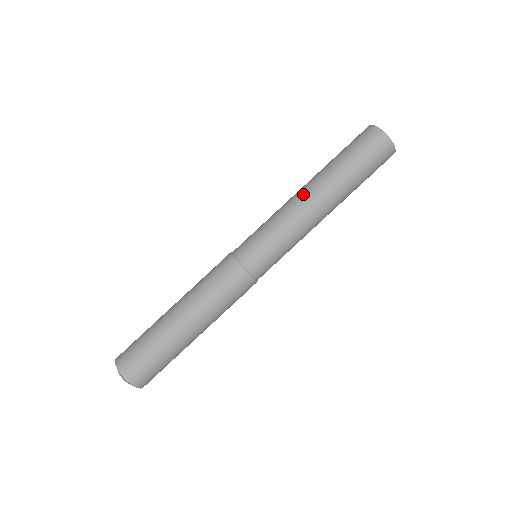
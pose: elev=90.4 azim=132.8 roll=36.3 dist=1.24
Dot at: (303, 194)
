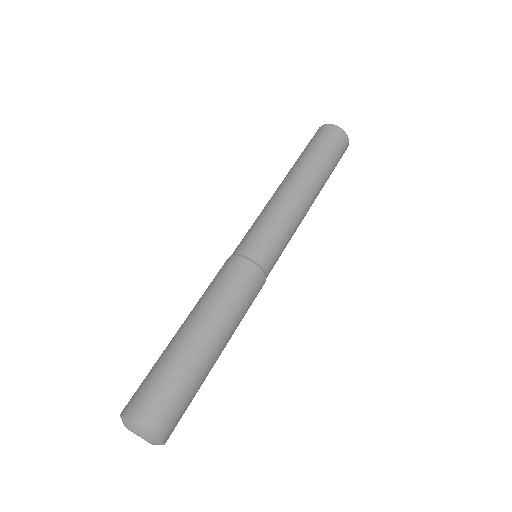
Dot at: (283, 185)
